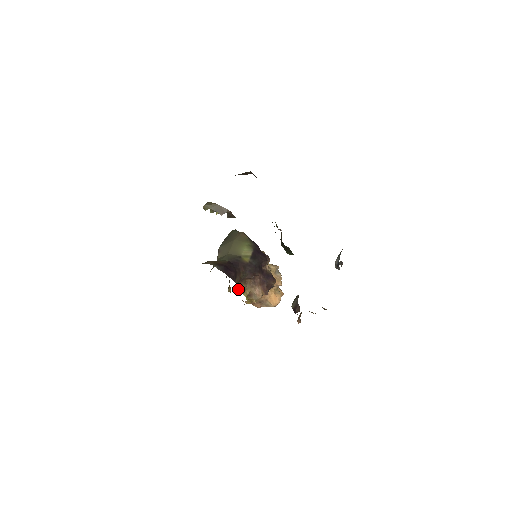
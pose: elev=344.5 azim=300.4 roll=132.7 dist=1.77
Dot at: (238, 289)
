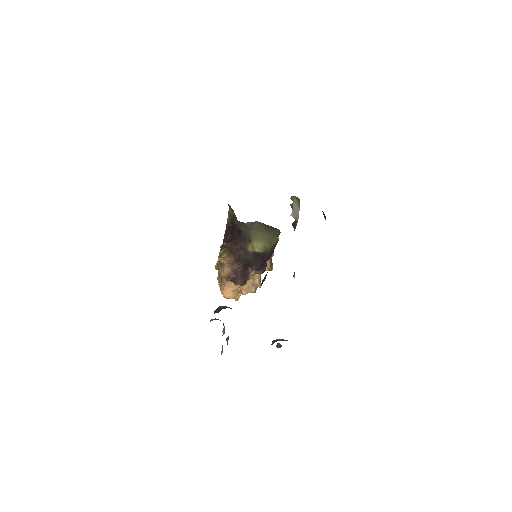
Dot at: (221, 250)
